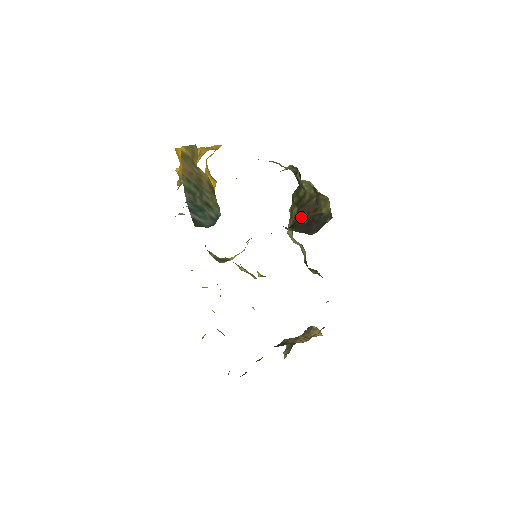
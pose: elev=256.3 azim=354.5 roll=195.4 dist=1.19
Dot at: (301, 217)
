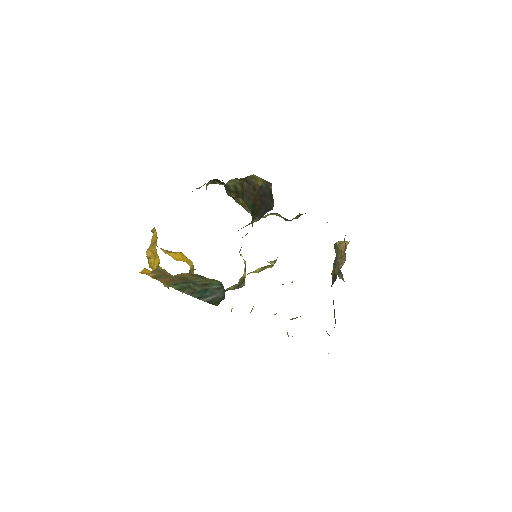
Dot at: (251, 202)
